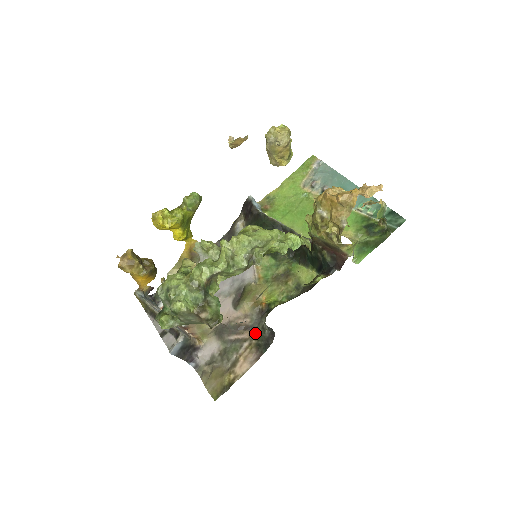
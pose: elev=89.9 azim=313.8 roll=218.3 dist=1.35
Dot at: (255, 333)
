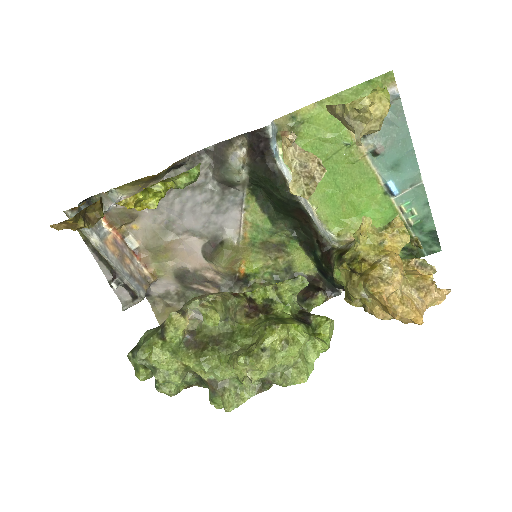
Dot at: occluded
